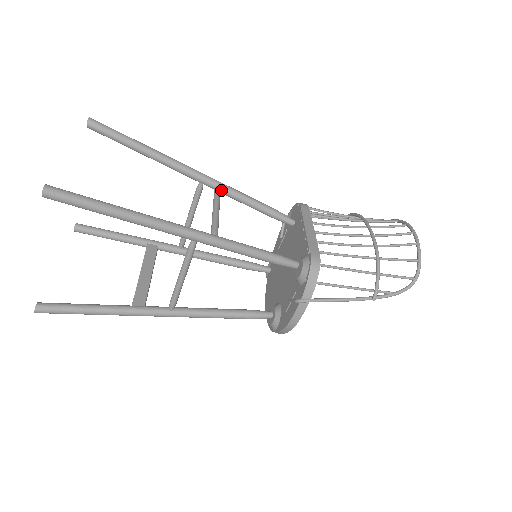
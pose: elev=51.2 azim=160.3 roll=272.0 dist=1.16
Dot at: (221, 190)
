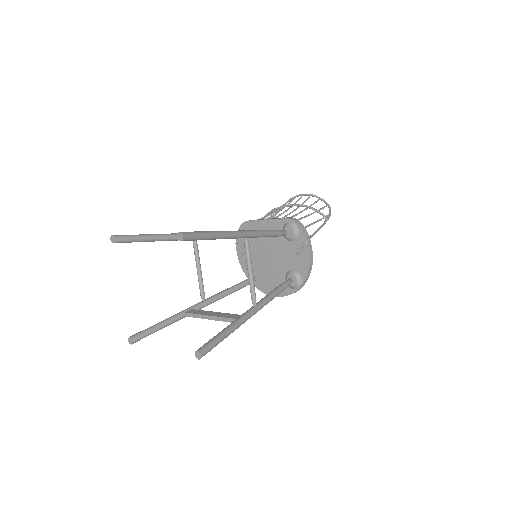
Dot at: occluded
